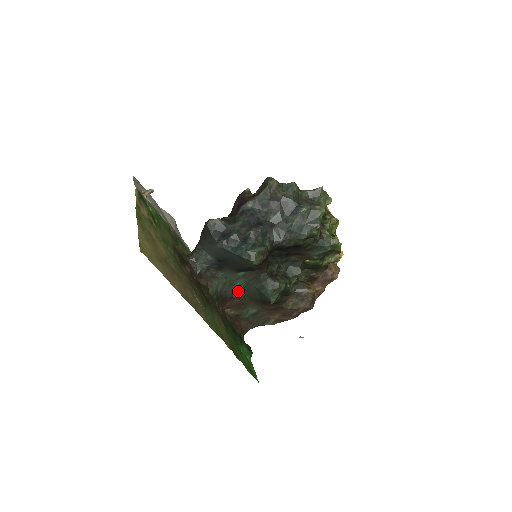
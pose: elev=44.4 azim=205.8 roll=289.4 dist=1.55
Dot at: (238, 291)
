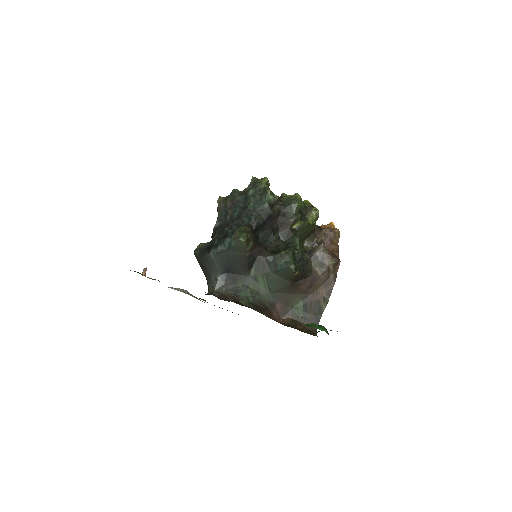
Dot at: (269, 293)
